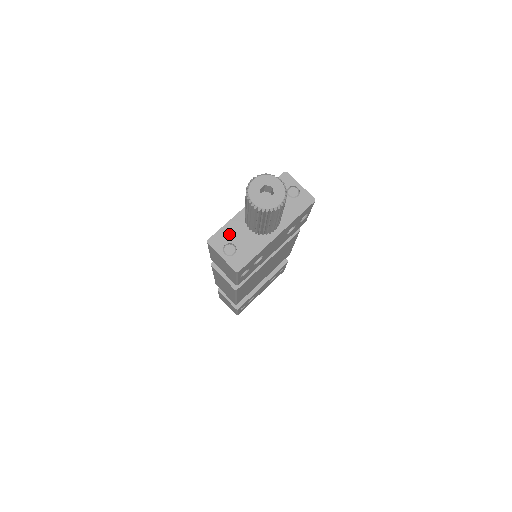
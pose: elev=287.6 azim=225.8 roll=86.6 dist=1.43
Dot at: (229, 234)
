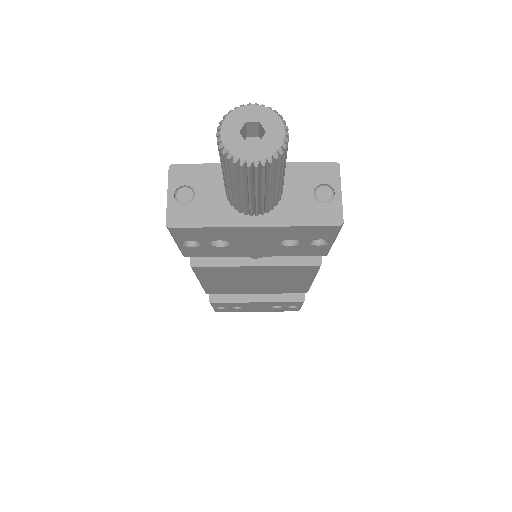
Dot at: (202, 177)
